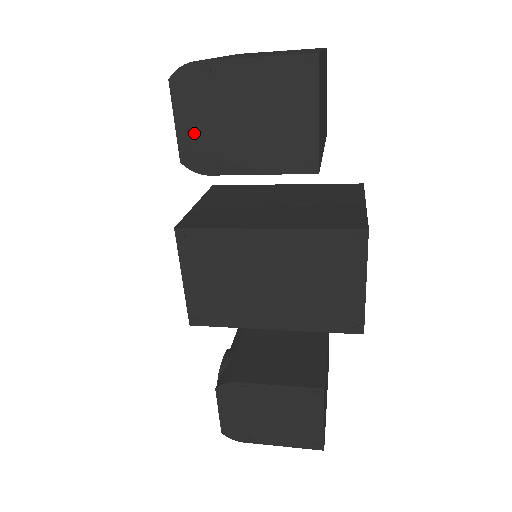
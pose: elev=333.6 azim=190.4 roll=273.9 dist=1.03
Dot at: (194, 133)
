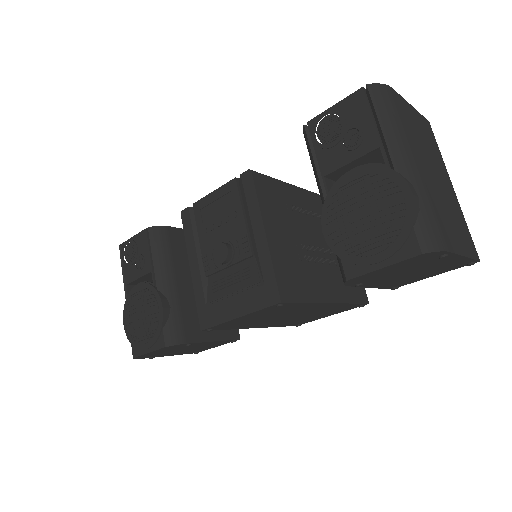
Dot at: (381, 273)
